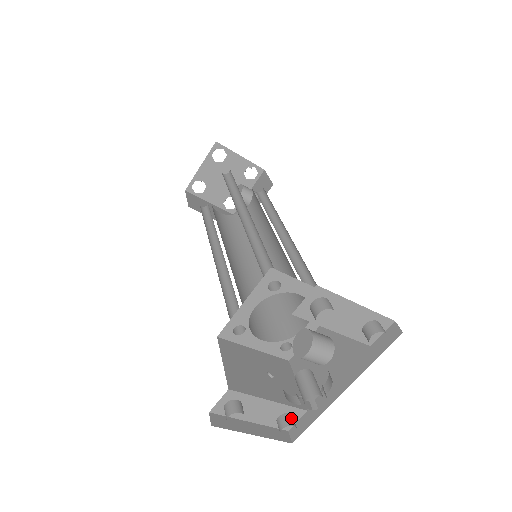
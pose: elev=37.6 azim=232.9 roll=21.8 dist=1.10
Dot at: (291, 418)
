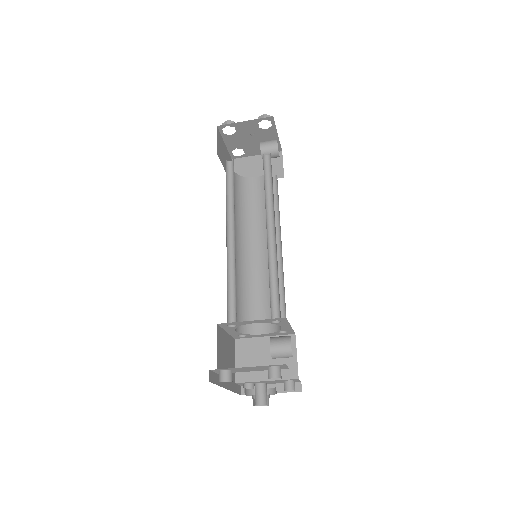
Dot at: (288, 384)
